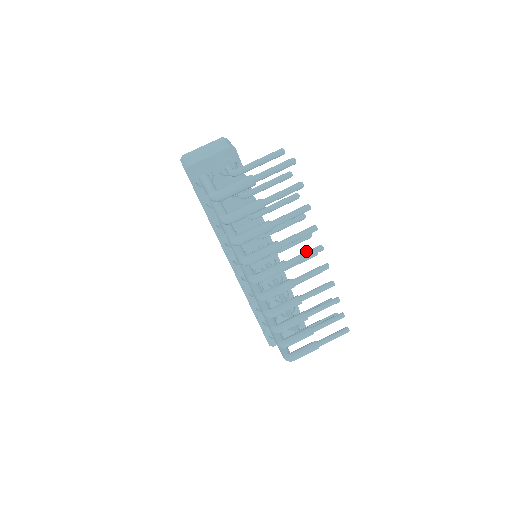
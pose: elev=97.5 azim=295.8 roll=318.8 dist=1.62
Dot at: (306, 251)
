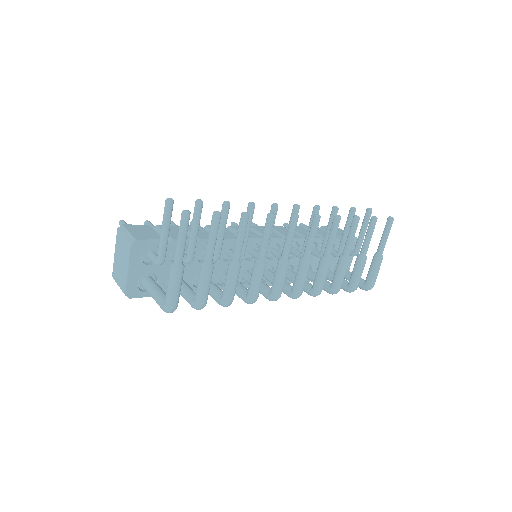
Dot at: occluded
